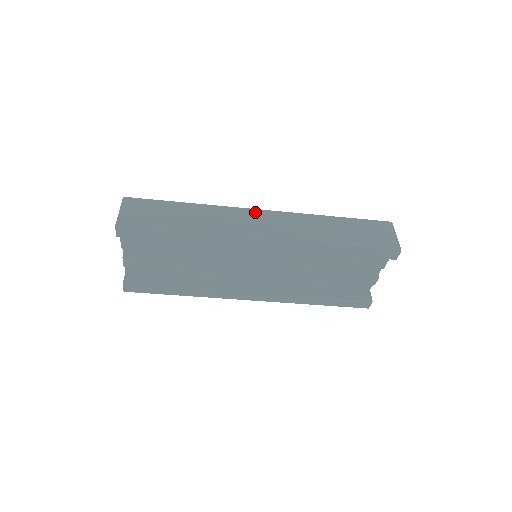
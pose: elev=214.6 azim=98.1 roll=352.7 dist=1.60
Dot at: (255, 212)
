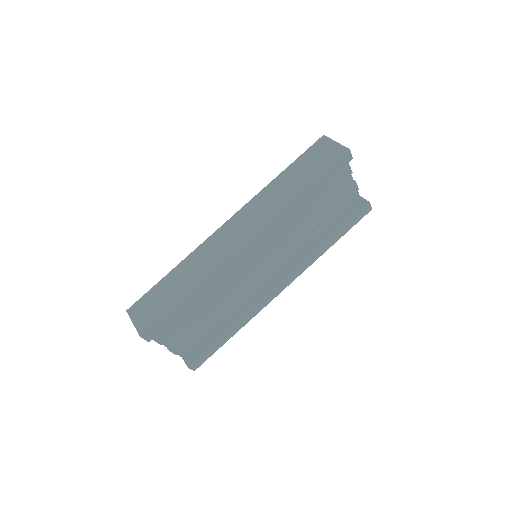
Dot at: (223, 228)
